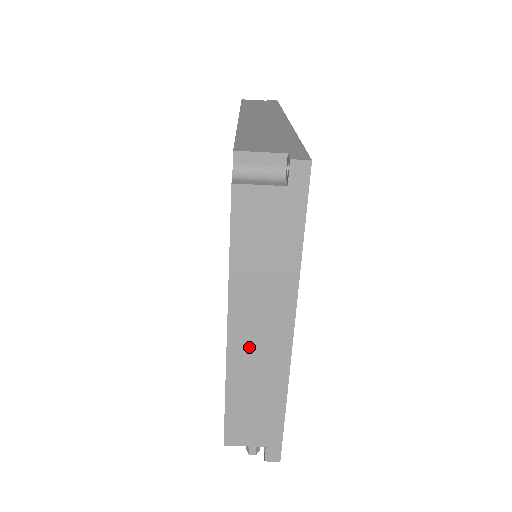
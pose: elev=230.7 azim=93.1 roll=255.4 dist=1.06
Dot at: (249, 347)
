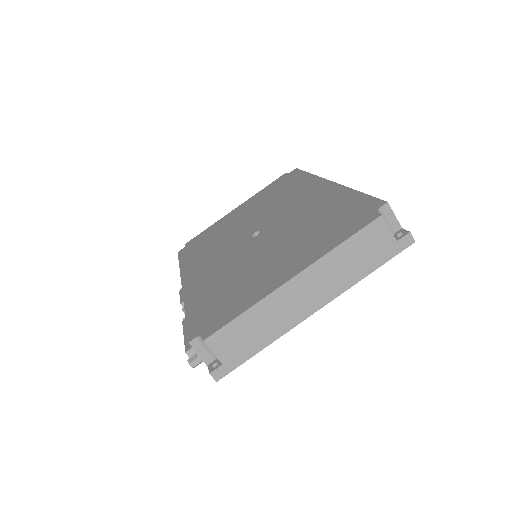
Dot at: (292, 296)
